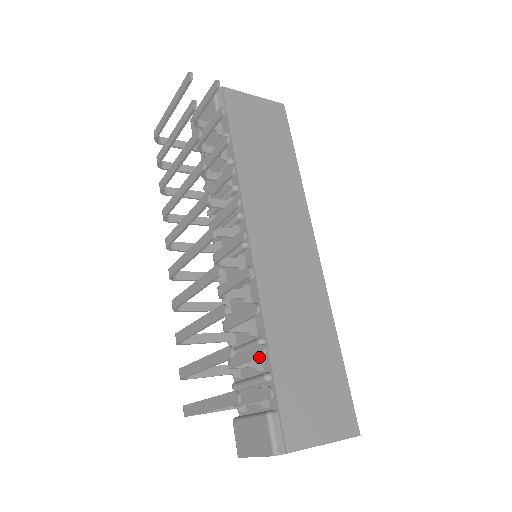
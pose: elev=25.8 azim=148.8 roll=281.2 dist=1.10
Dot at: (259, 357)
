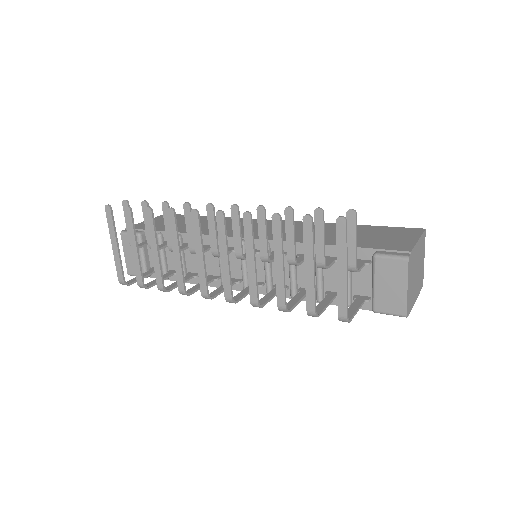
Dot at: occluded
